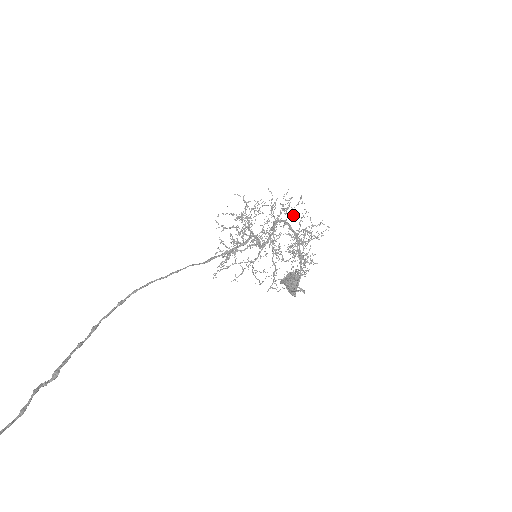
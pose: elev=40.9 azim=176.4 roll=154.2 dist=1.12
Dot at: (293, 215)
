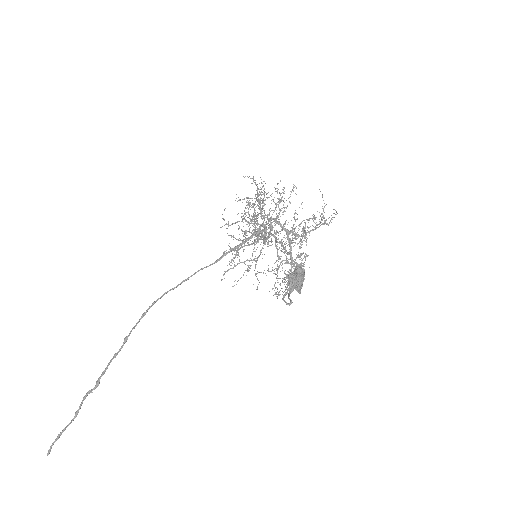
Dot at: (284, 211)
